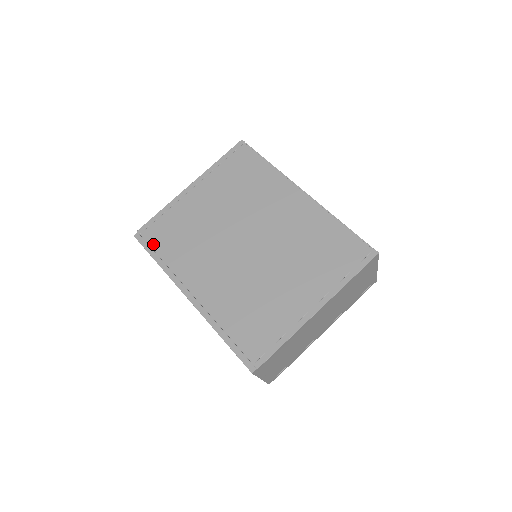
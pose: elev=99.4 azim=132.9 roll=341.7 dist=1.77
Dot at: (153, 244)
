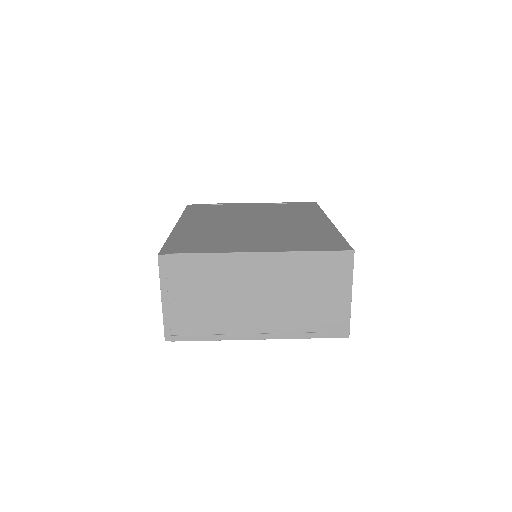
Dot at: (193, 208)
